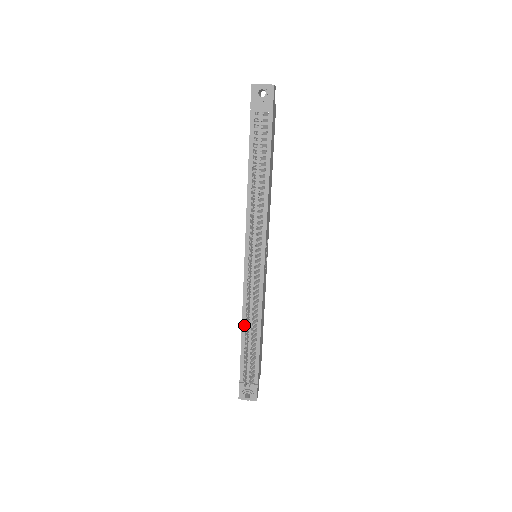
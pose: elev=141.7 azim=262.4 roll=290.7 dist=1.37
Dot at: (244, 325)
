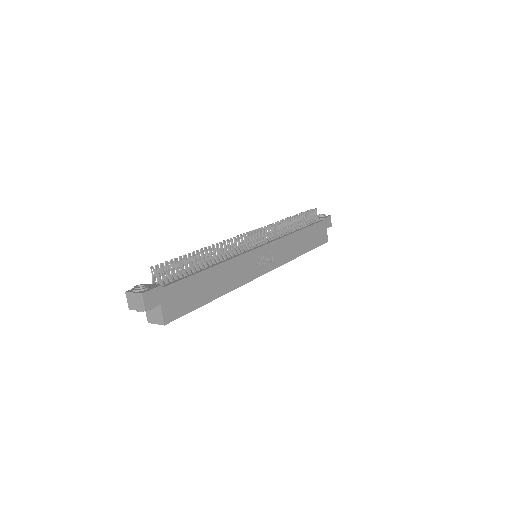
Dot at: (203, 264)
